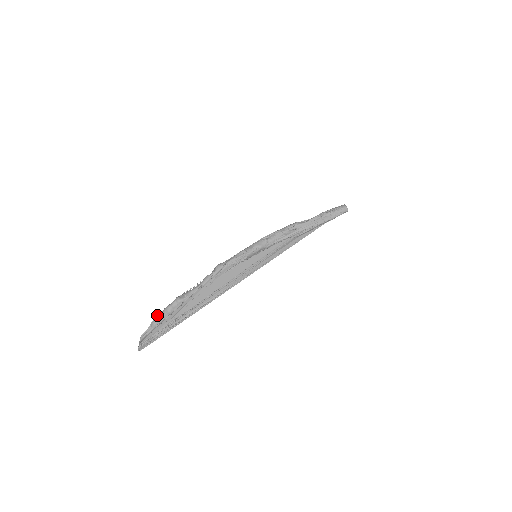
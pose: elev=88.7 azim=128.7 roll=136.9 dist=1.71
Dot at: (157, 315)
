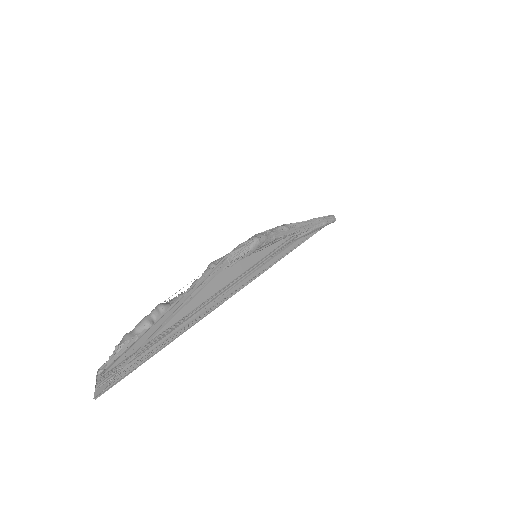
Dot at: (126, 333)
